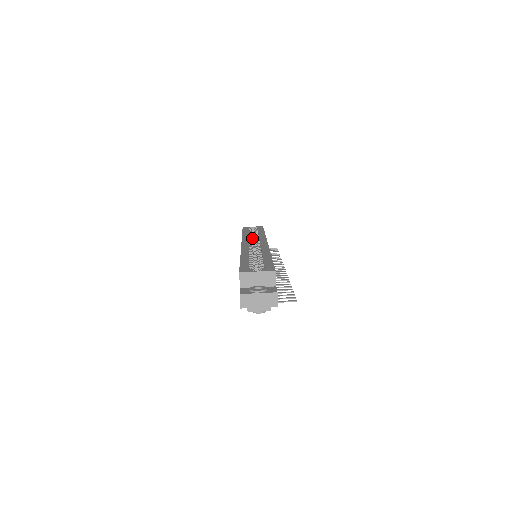
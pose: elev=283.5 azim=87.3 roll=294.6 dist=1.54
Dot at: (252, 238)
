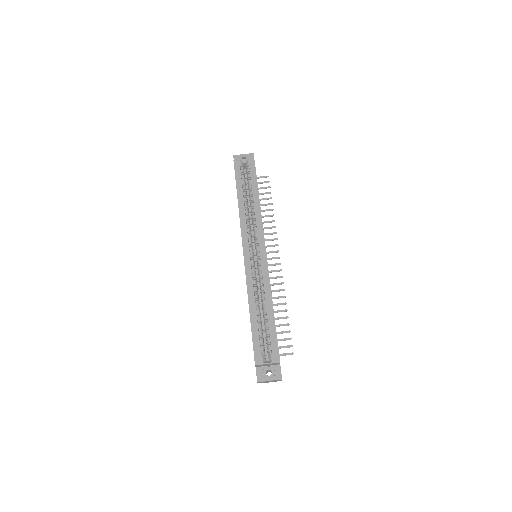
Dot at: occluded
